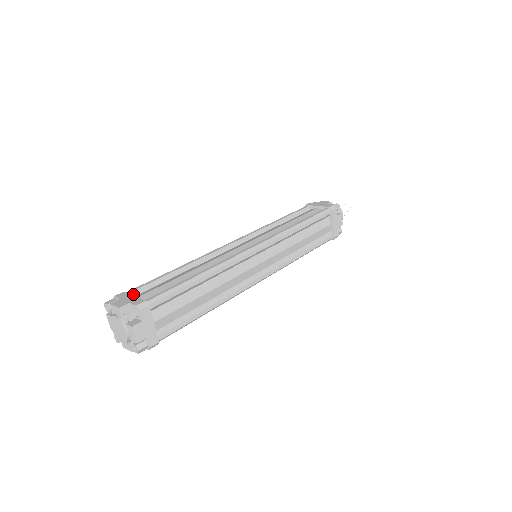
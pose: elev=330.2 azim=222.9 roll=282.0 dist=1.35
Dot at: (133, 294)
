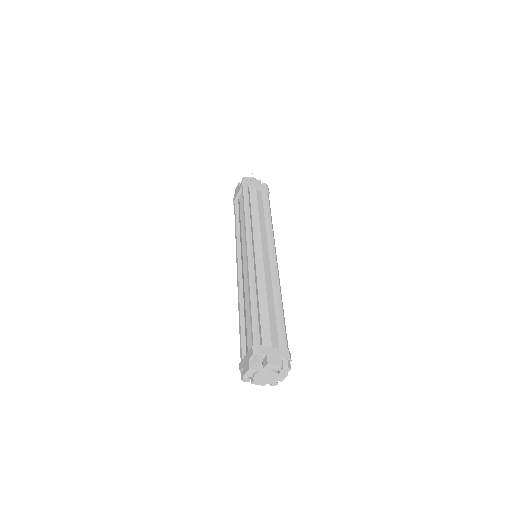
Dot at: occluded
